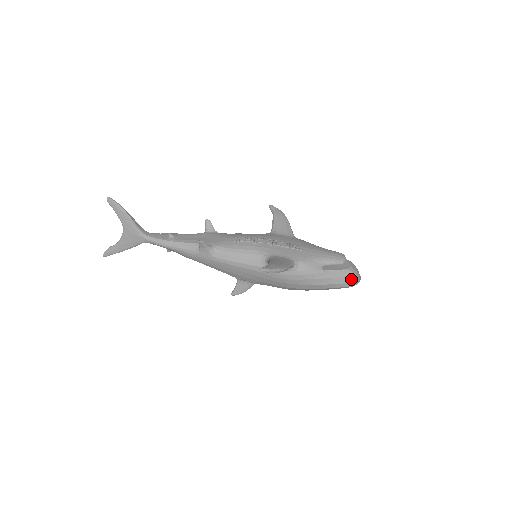
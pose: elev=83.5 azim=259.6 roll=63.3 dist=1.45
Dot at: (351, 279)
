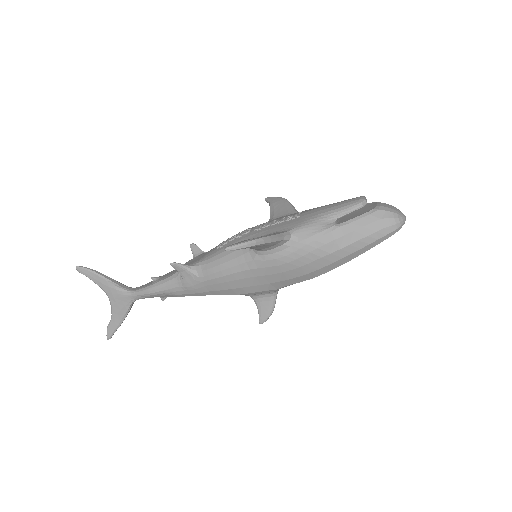
Dot at: (385, 220)
